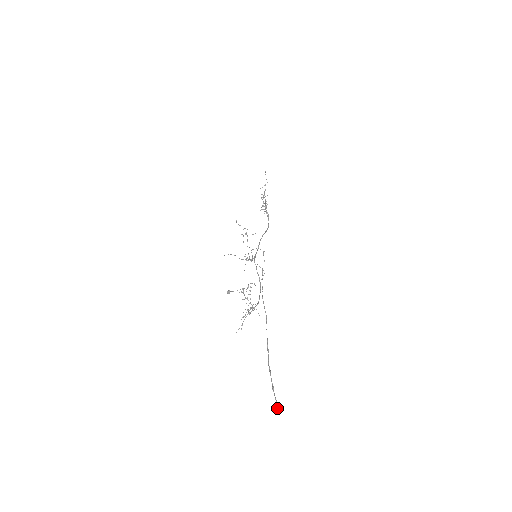
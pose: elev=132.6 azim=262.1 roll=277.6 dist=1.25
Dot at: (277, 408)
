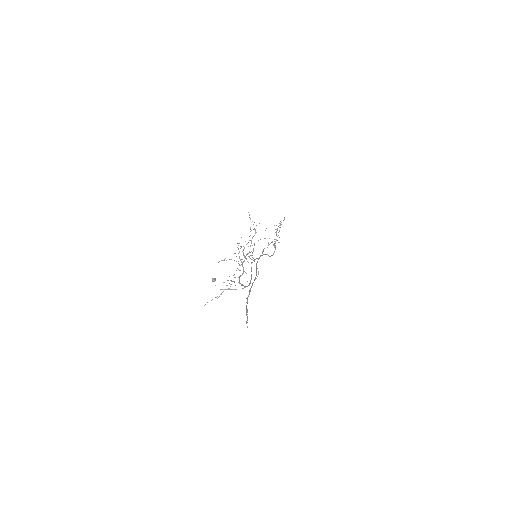
Dot at: (247, 322)
